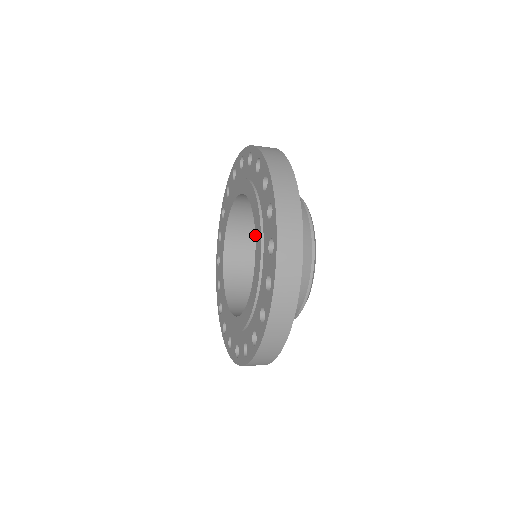
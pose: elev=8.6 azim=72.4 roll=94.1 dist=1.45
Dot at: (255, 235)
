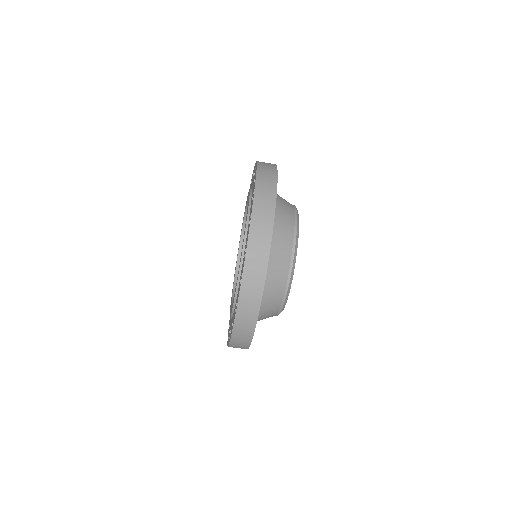
Dot at: (247, 201)
